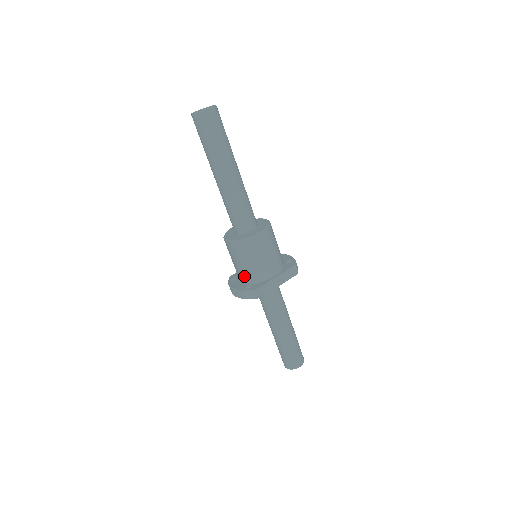
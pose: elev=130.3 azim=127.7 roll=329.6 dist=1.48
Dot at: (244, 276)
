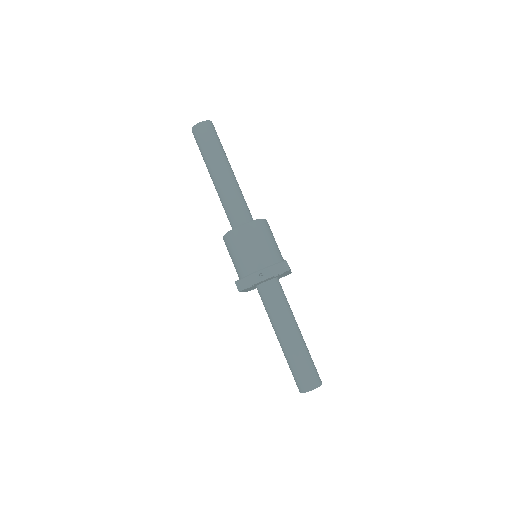
Dot at: (264, 259)
